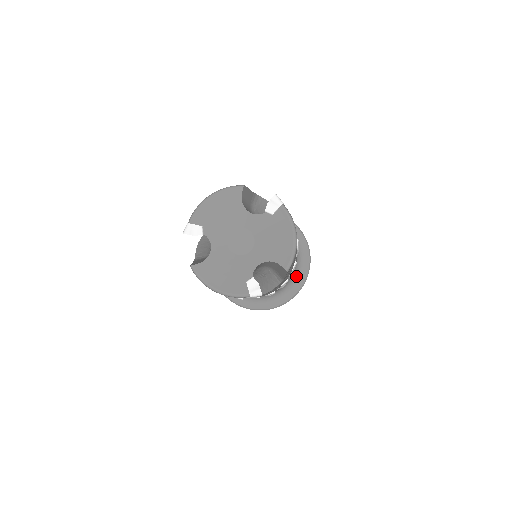
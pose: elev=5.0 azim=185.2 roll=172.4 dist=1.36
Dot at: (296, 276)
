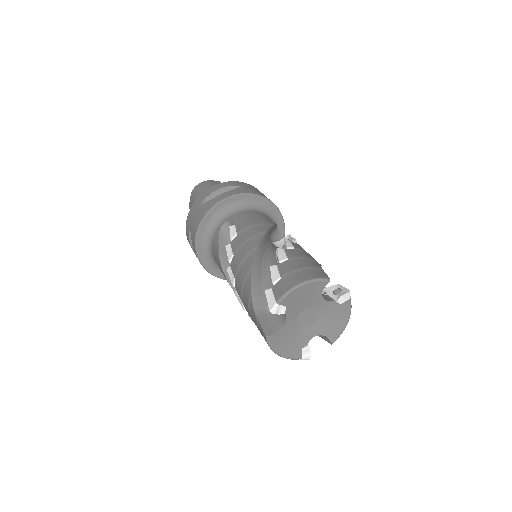
Dot at: occluded
